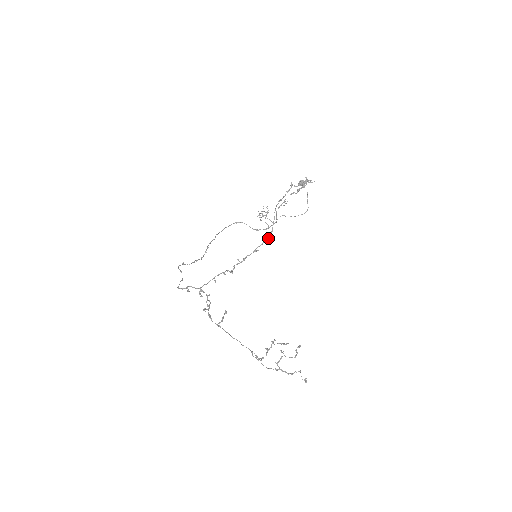
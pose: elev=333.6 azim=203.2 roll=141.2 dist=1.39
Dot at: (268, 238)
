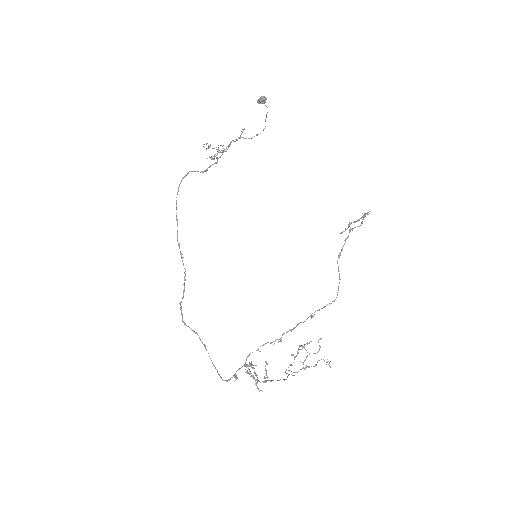
Dot at: occluded
